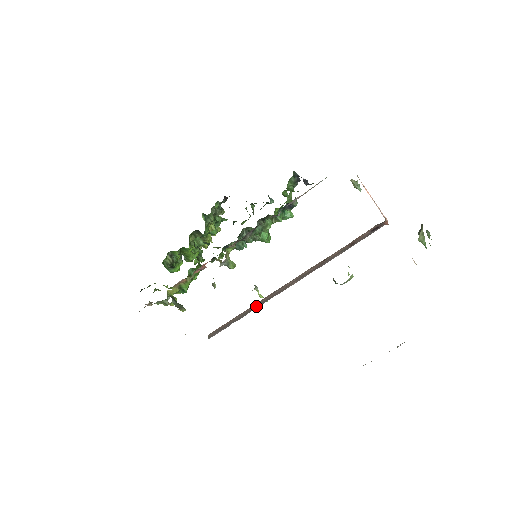
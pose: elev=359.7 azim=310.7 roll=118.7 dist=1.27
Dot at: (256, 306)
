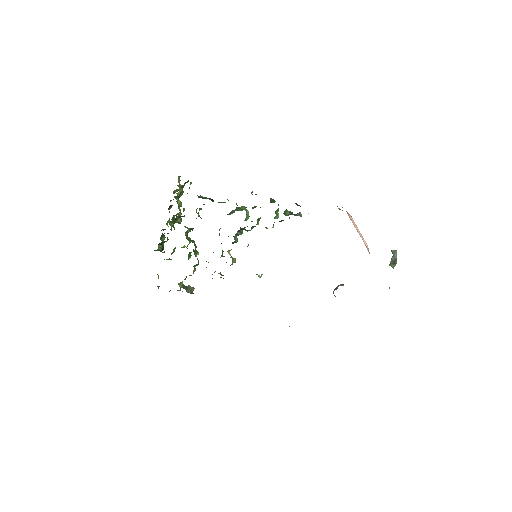
Dot at: occluded
